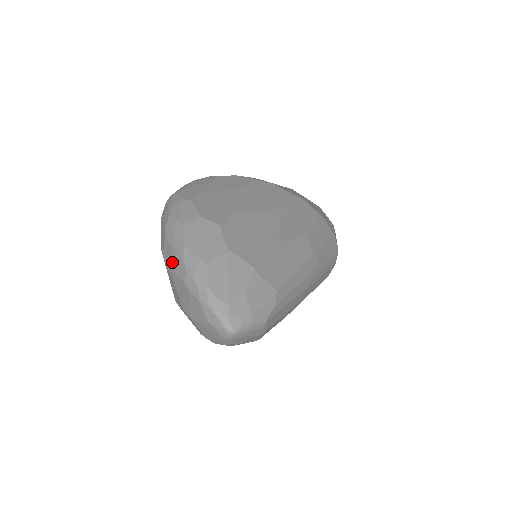
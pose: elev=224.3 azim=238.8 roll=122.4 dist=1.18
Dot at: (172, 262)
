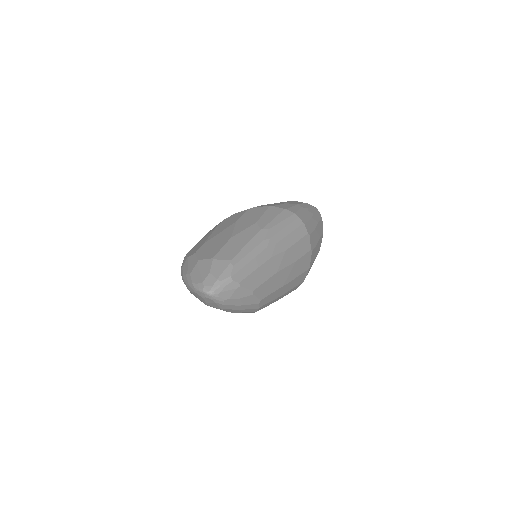
Dot at: occluded
